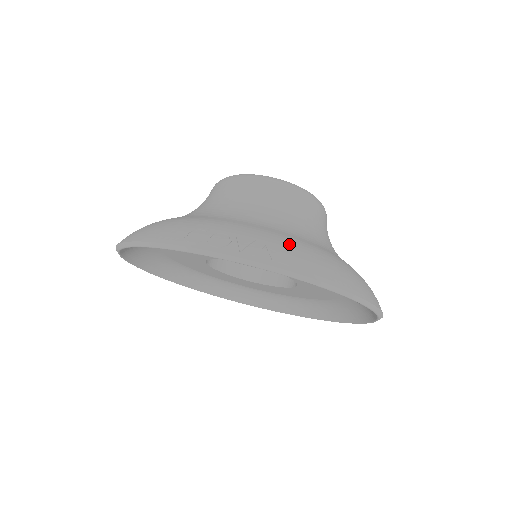
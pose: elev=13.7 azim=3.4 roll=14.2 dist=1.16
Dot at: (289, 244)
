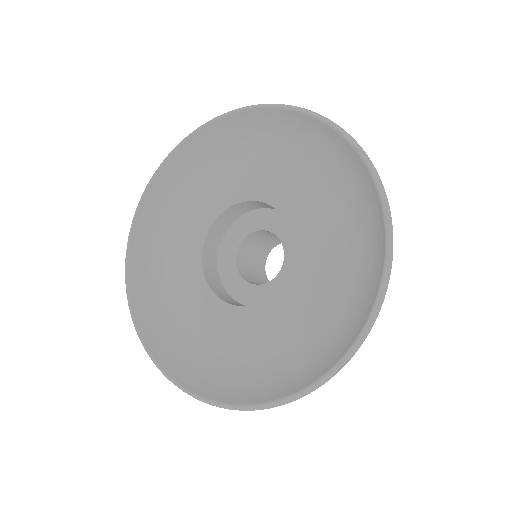
Dot at: occluded
